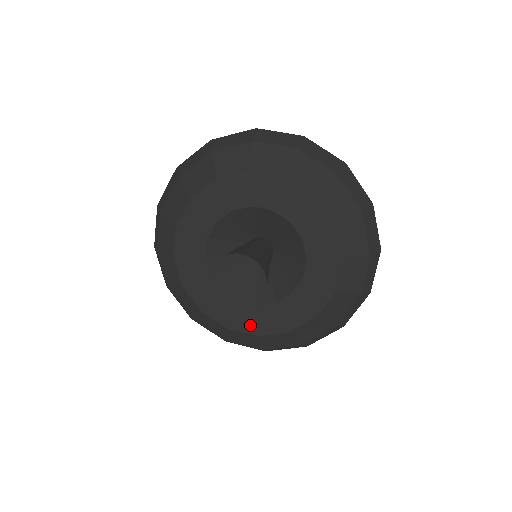
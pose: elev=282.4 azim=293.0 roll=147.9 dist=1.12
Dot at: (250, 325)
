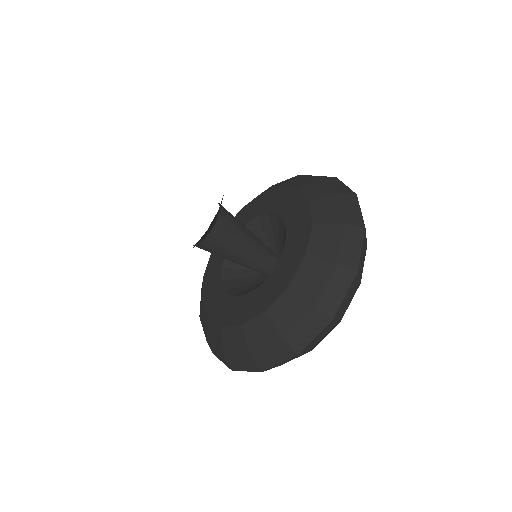
Dot at: (221, 315)
